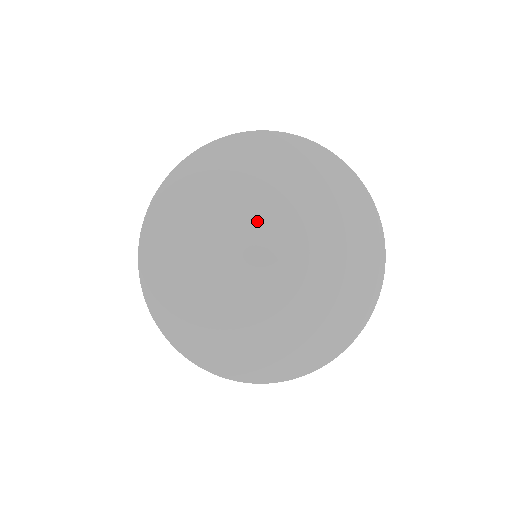
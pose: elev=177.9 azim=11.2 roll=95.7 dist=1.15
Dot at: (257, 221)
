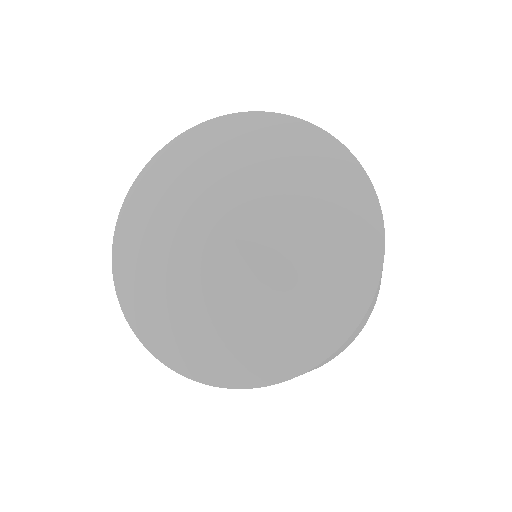
Dot at: (194, 211)
